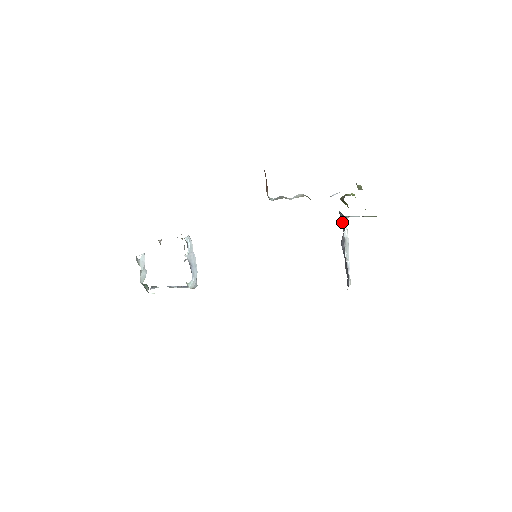
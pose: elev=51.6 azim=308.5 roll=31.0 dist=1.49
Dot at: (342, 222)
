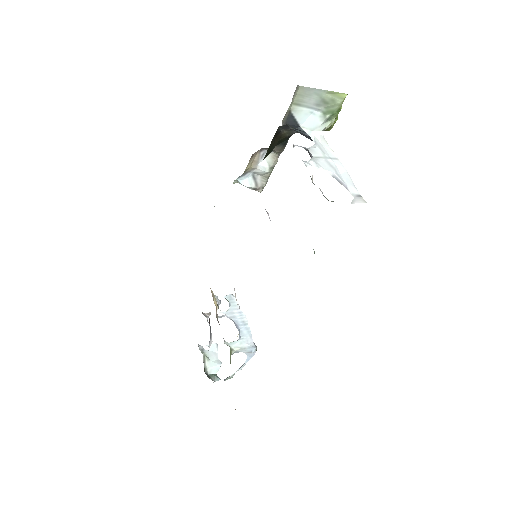
Dot at: occluded
